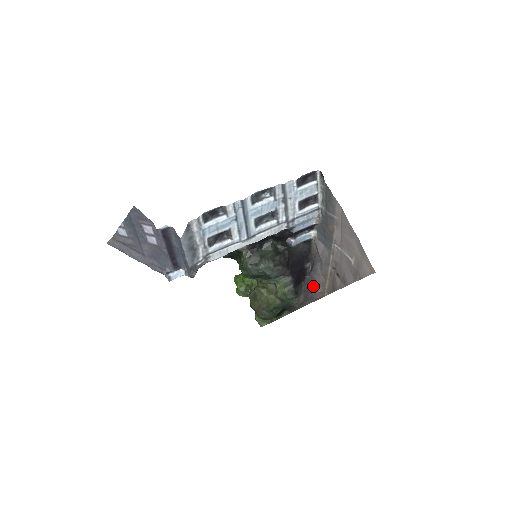
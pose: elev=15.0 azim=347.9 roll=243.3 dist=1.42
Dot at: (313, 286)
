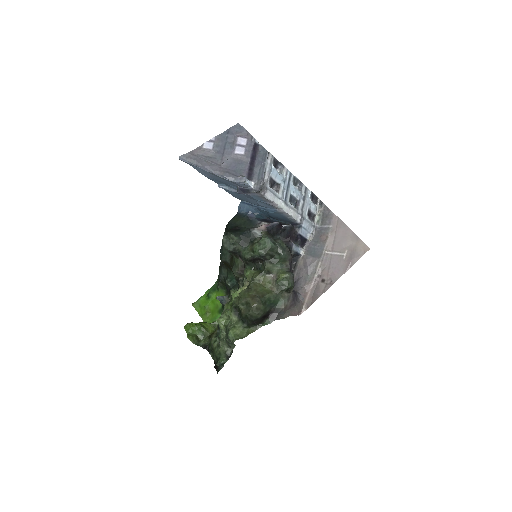
Dot at: (297, 295)
